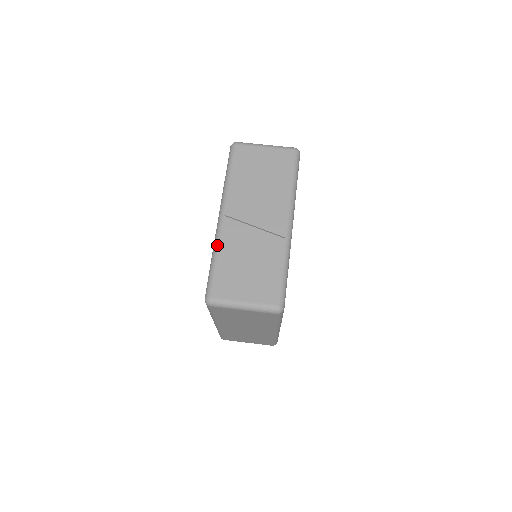
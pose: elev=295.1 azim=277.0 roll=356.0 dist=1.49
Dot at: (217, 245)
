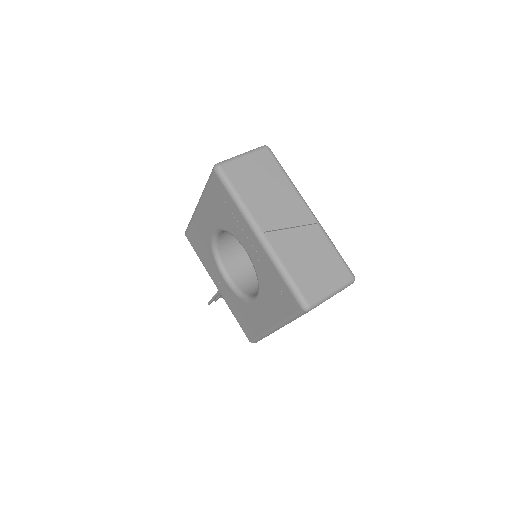
Dot at: (278, 260)
